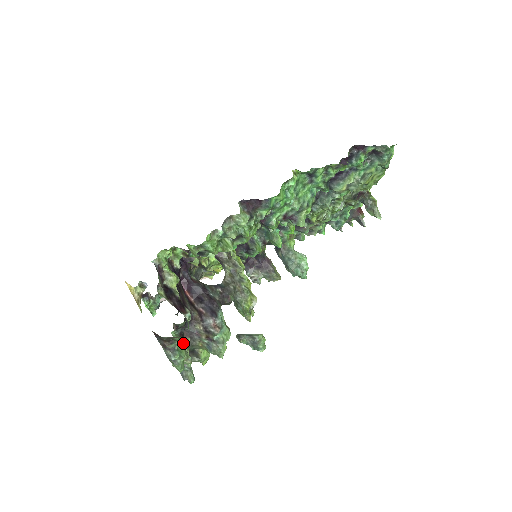
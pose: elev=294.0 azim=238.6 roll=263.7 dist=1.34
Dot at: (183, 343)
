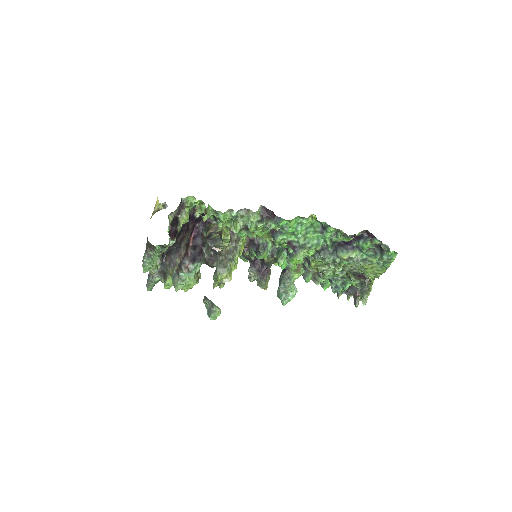
Dot at: (159, 258)
